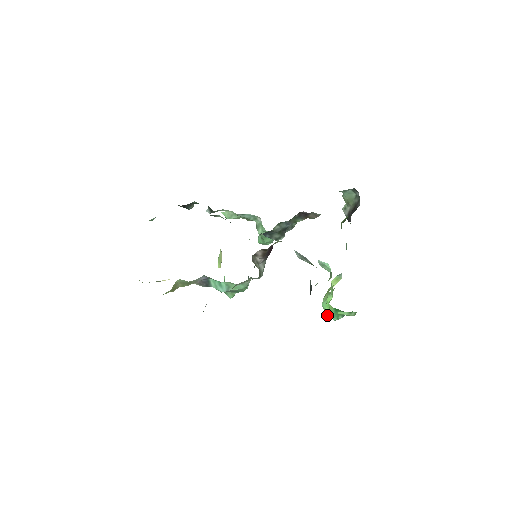
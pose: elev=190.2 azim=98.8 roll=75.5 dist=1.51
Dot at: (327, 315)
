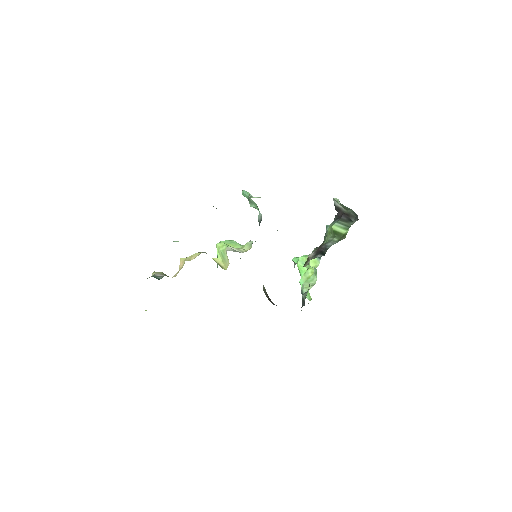
Dot at: occluded
